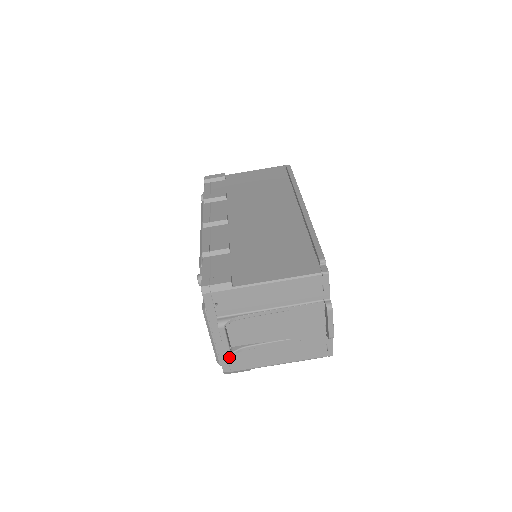
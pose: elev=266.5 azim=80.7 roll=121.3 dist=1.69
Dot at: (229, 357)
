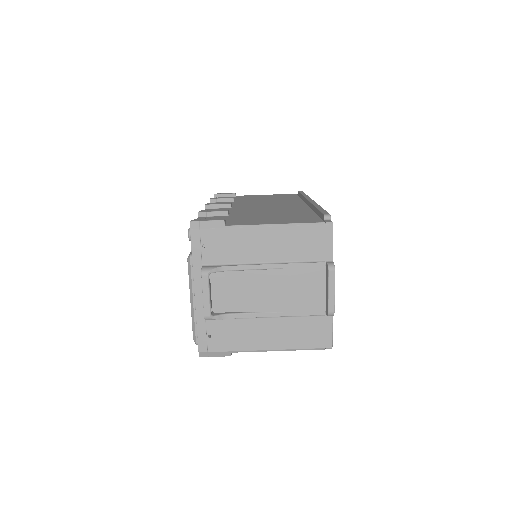
Dot at: (208, 328)
